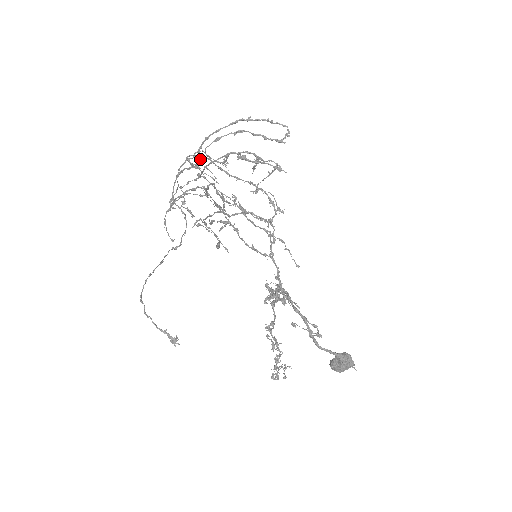
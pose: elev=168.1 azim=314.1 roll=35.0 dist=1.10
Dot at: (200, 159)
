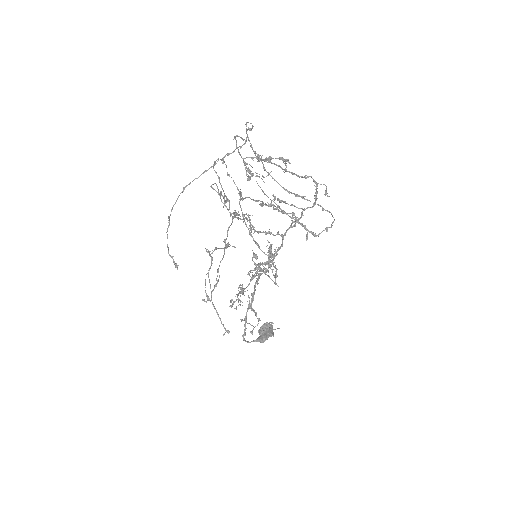
Dot at: (249, 180)
